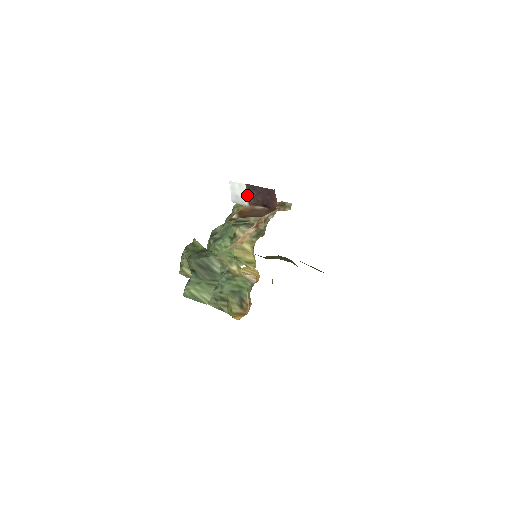
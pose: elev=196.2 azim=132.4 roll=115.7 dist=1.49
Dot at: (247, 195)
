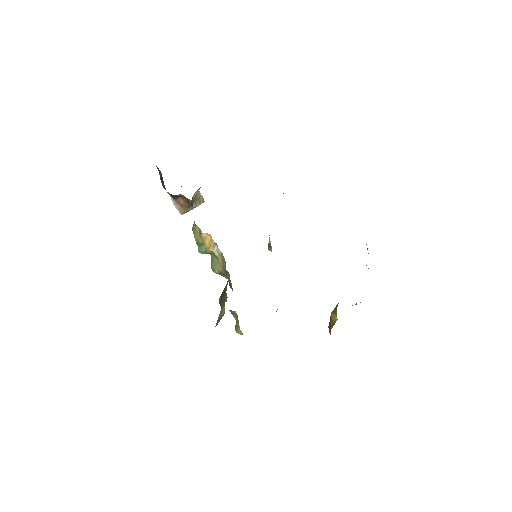
Dot at: occluded
